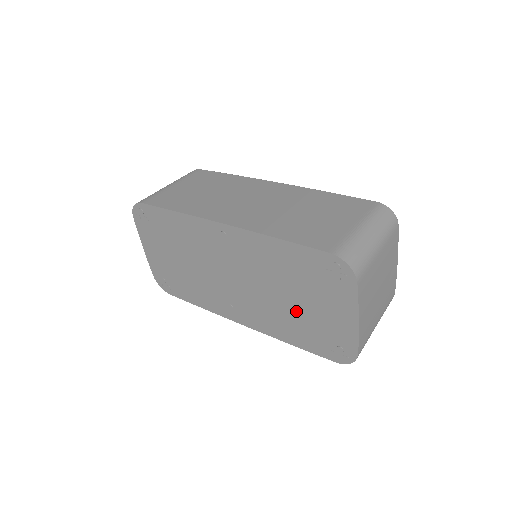
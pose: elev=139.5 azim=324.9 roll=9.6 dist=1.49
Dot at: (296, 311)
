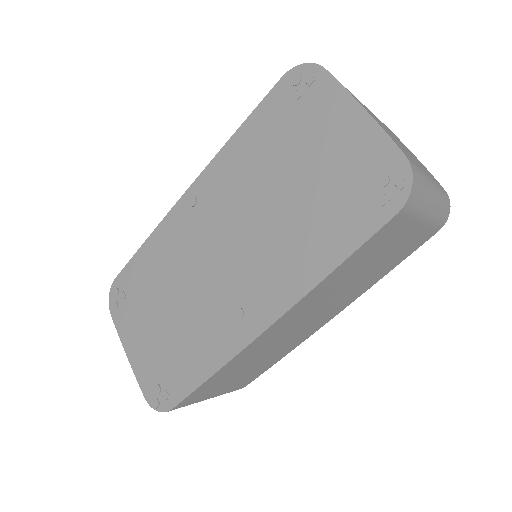
Dot at: (303, 198)
